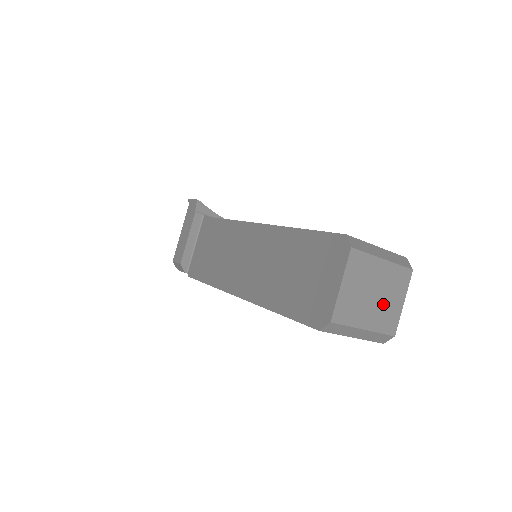
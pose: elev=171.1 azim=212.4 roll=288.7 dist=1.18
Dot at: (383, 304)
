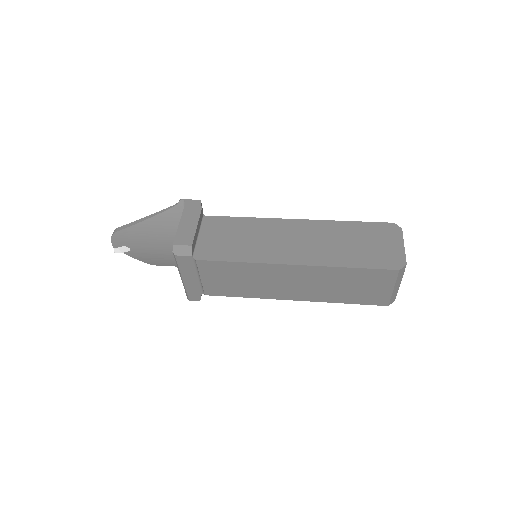
Dot at: occluded
